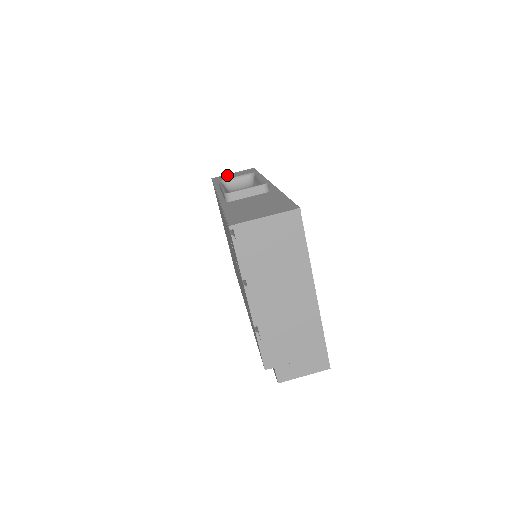
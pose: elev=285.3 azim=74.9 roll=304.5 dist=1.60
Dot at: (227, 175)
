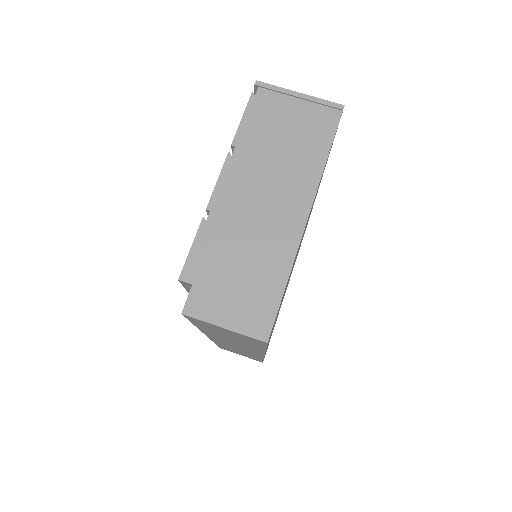
Dot at: occluded
